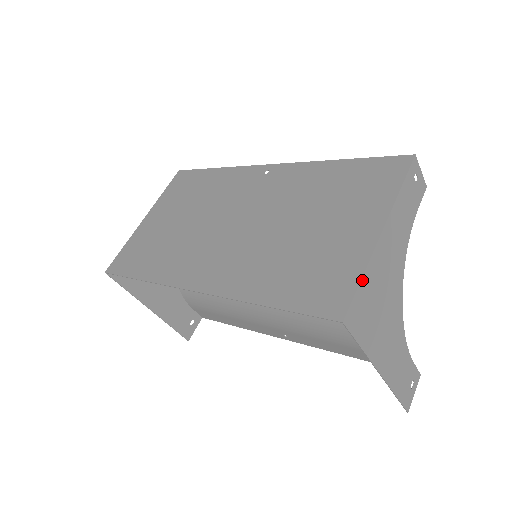
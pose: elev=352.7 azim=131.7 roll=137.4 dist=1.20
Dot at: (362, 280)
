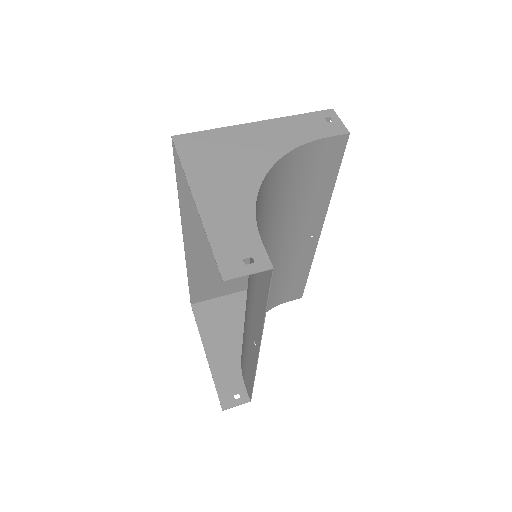
Dot at: (210, 131)
